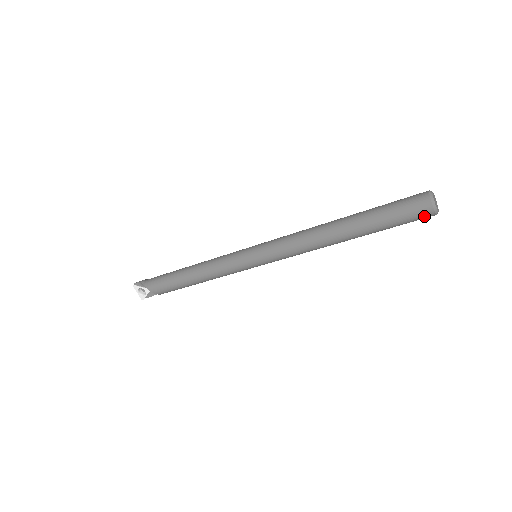
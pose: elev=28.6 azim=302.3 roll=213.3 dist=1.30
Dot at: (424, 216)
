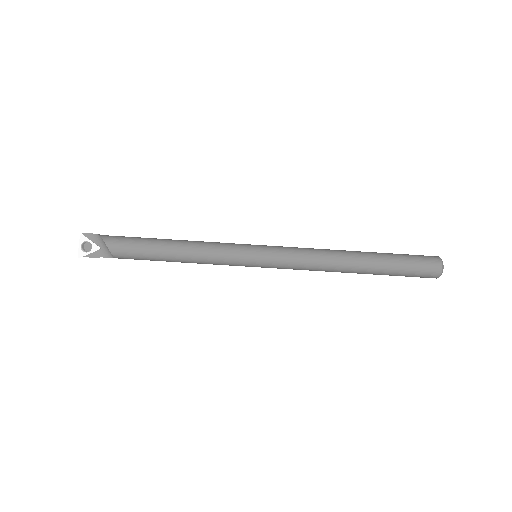
Dot at: (431, 273)
